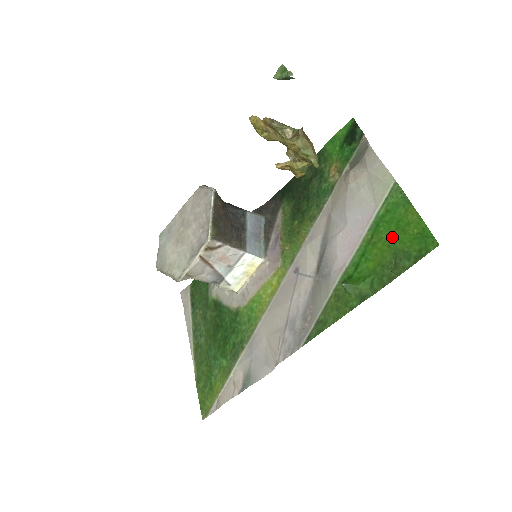
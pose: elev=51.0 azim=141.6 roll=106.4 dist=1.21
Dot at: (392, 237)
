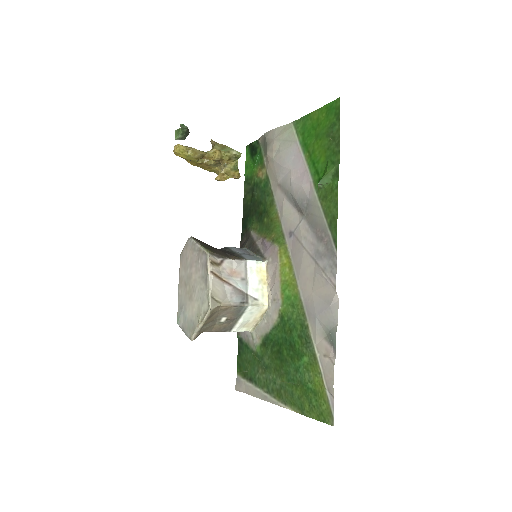
Dot at: (317, 135)
